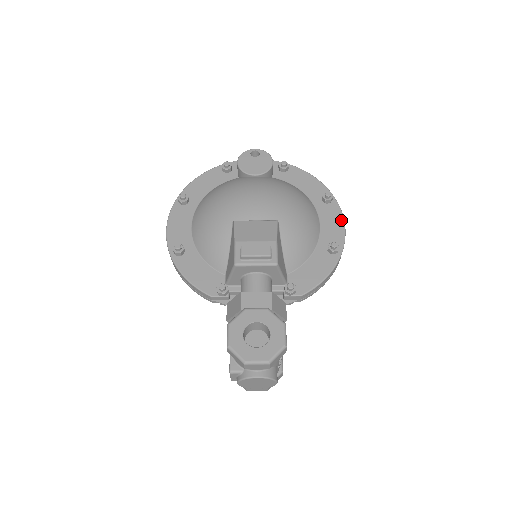
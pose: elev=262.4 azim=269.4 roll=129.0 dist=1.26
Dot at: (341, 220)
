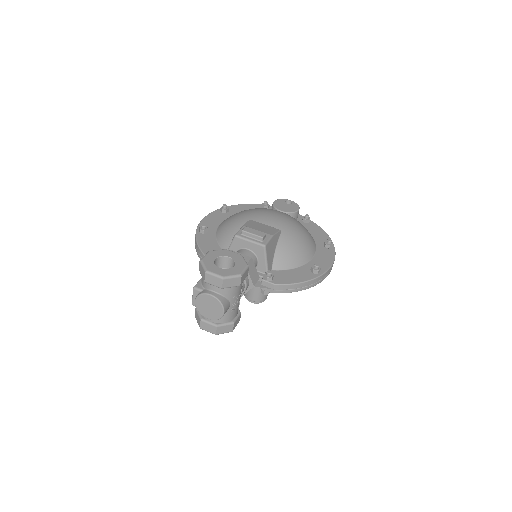
Dot at: (332, 259)
